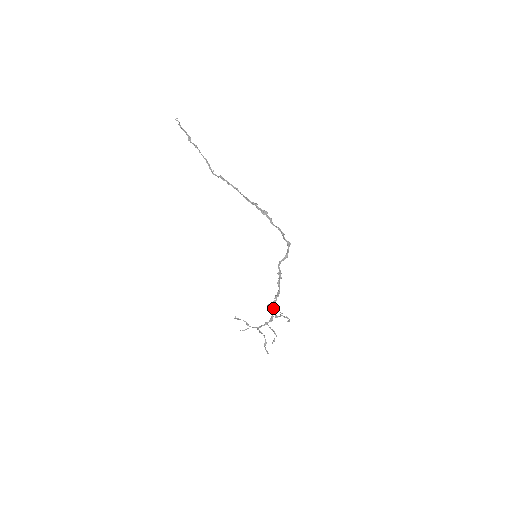
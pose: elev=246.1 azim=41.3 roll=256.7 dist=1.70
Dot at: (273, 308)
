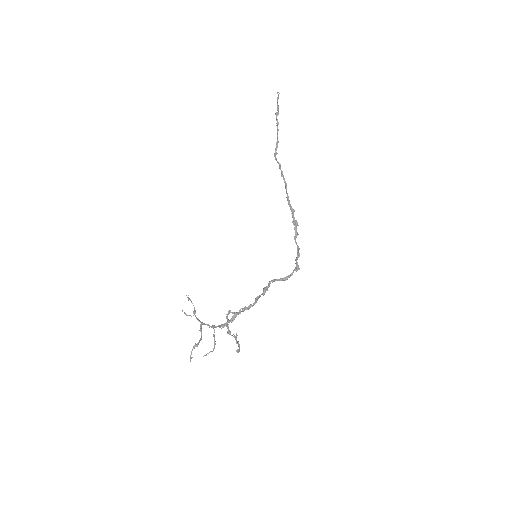
Dot at: (233, 317)
